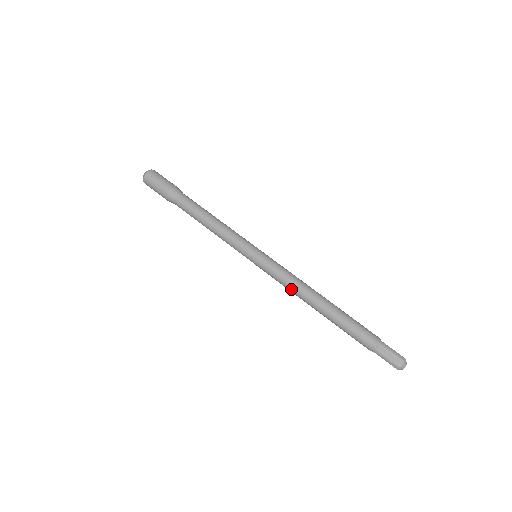
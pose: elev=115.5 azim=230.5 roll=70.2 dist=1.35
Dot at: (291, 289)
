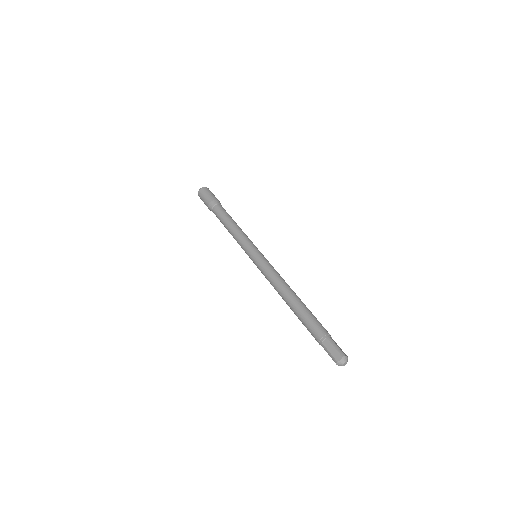
Dot at: (272, 284)
